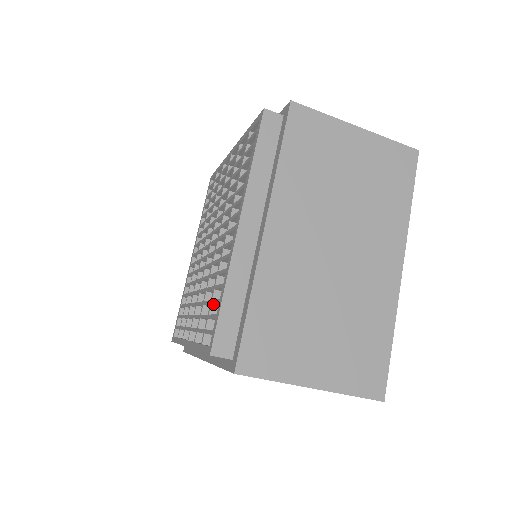
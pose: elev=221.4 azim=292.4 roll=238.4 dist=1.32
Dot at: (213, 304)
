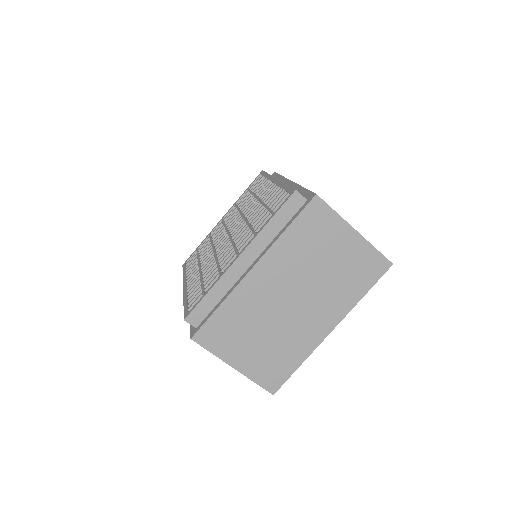
Dot at: occluded
